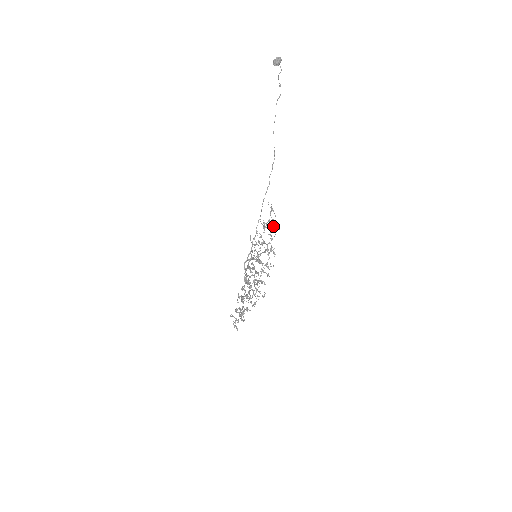
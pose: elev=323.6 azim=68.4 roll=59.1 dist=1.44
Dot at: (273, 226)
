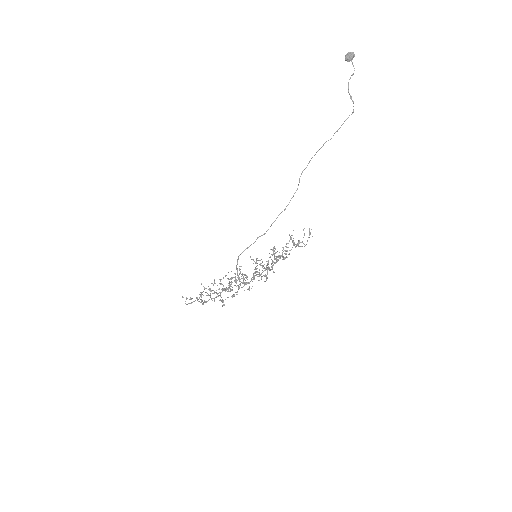
Dot at: occluded
